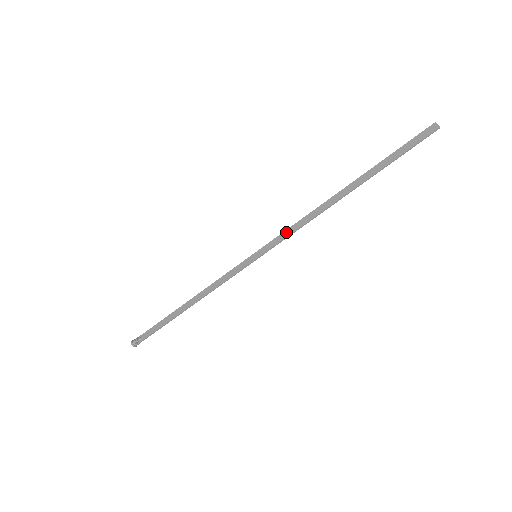
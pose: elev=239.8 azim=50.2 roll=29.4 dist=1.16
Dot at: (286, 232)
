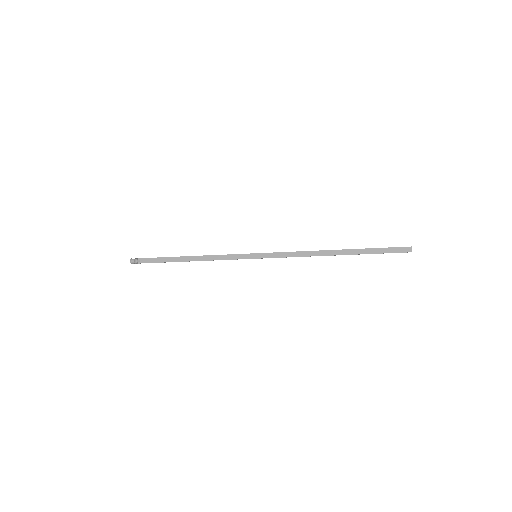
Dot at: (285, 254)
